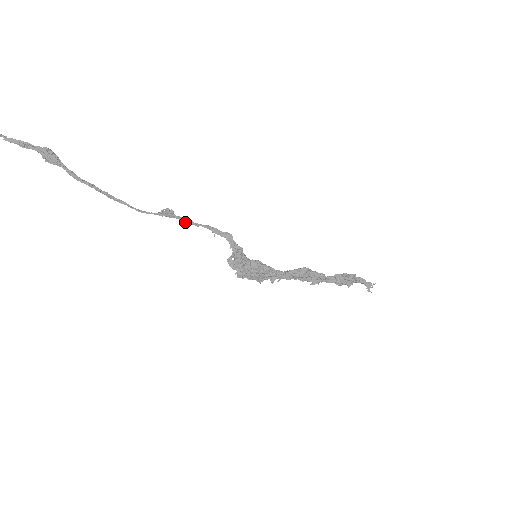
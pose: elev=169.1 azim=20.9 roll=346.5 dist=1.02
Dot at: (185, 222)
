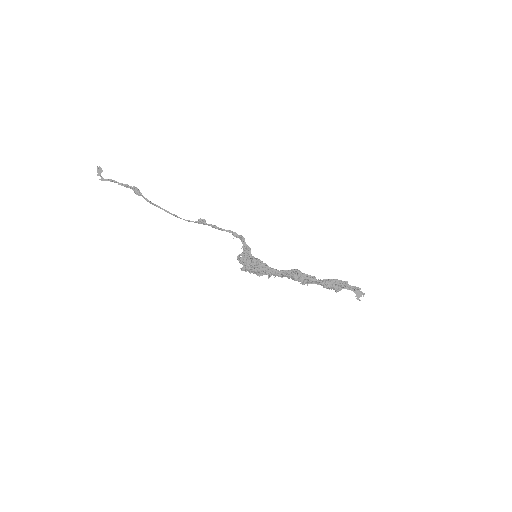
Dot at: occluded
